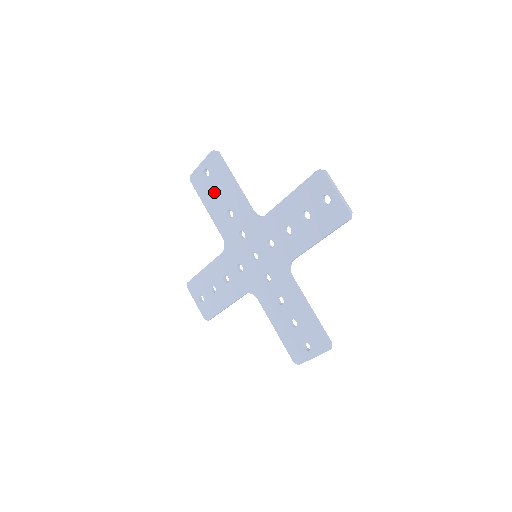
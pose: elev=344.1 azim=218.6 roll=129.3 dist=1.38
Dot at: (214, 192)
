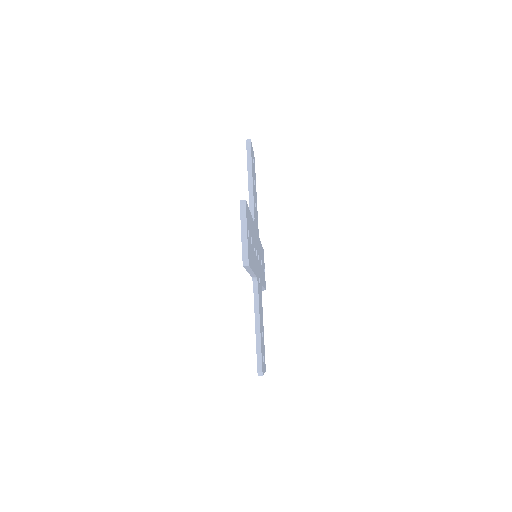
Dot at: occluded
